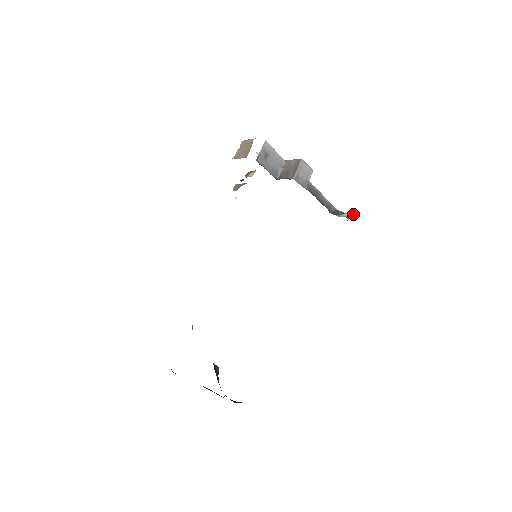
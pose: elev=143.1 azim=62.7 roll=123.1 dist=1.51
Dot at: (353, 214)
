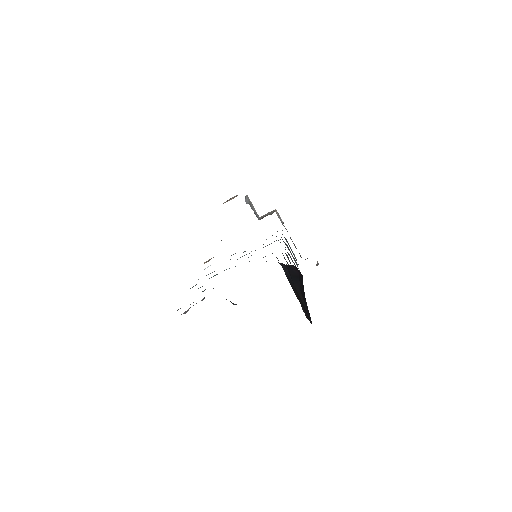
Dot at: (318, 264)
